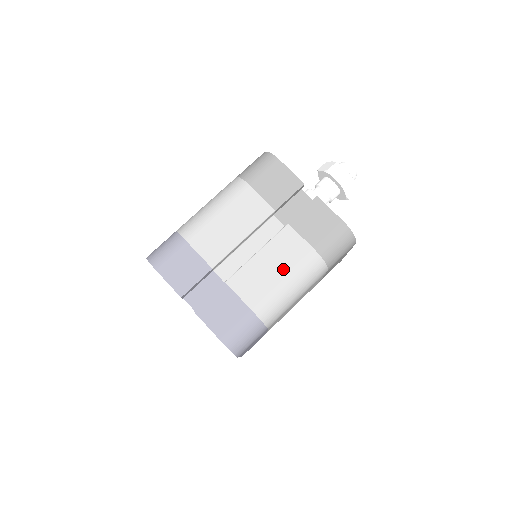
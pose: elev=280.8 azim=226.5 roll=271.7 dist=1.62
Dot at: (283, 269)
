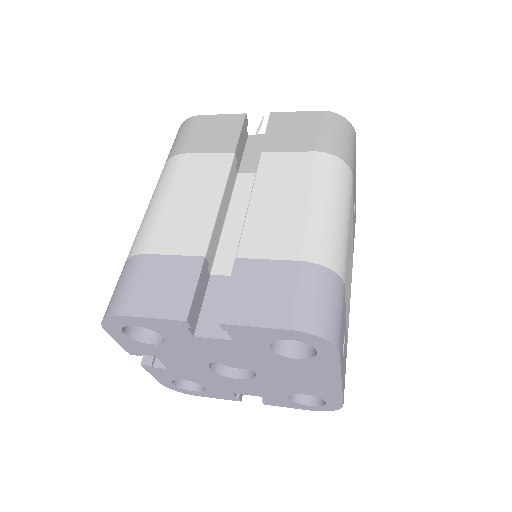
Dot at: (298, 193)
